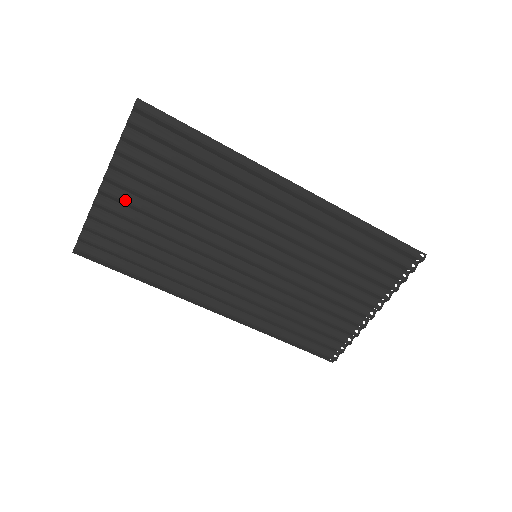
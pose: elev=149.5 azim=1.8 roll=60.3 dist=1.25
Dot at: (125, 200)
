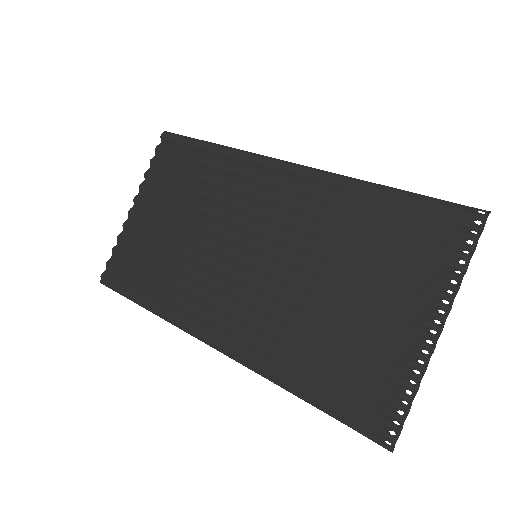
Dot at: (145, 217)
